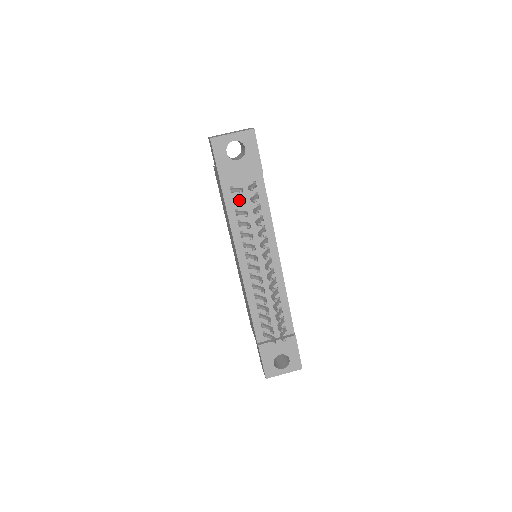
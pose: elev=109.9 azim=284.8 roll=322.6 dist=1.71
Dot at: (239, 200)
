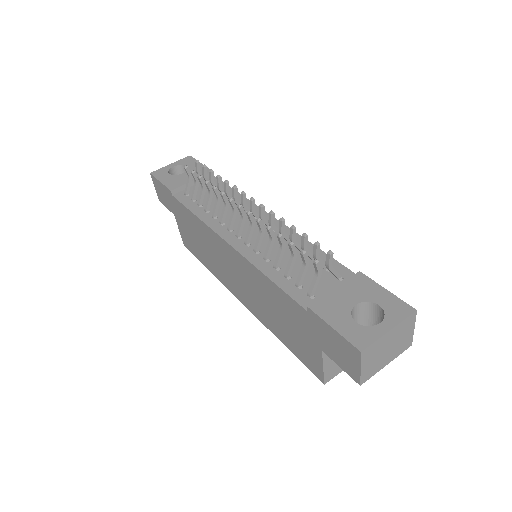
Dot at: (193, 186)
